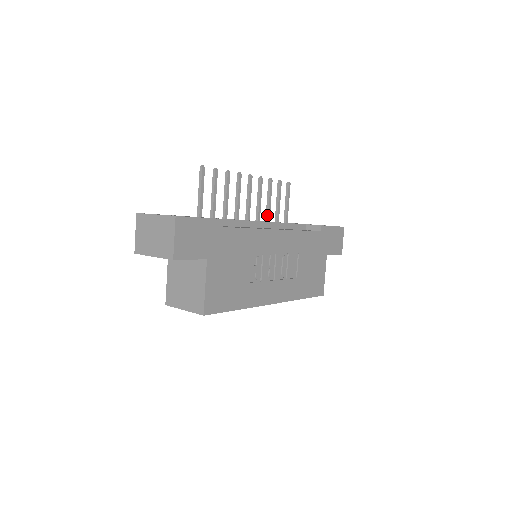
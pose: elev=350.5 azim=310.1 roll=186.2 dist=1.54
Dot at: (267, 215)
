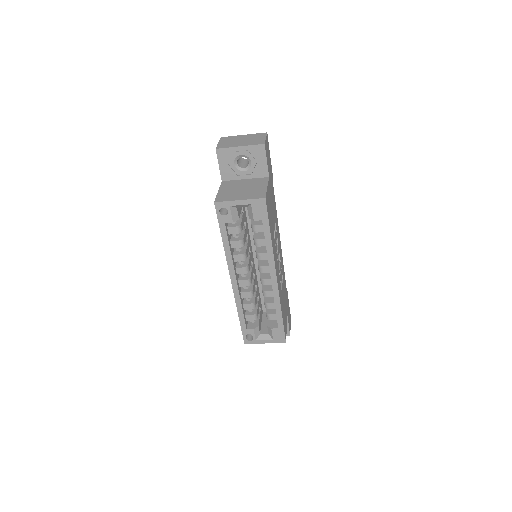
Dot at: occluded
